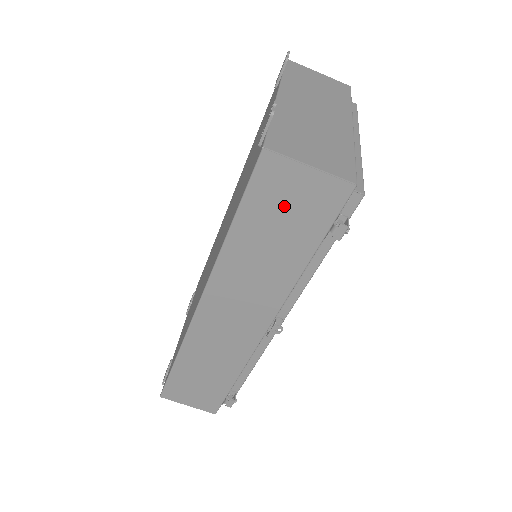
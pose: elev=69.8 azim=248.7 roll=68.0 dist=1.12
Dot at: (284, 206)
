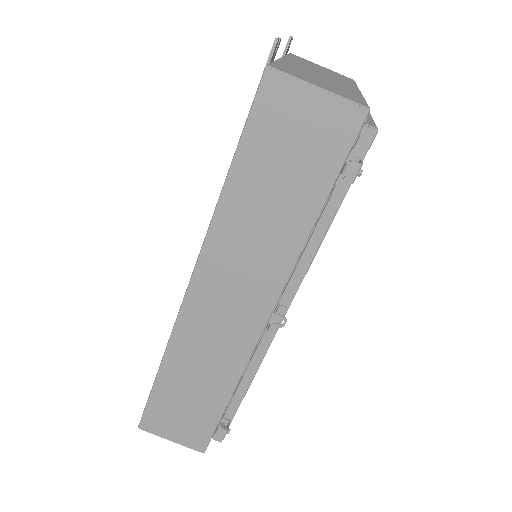
Dot at: (289, 142)
